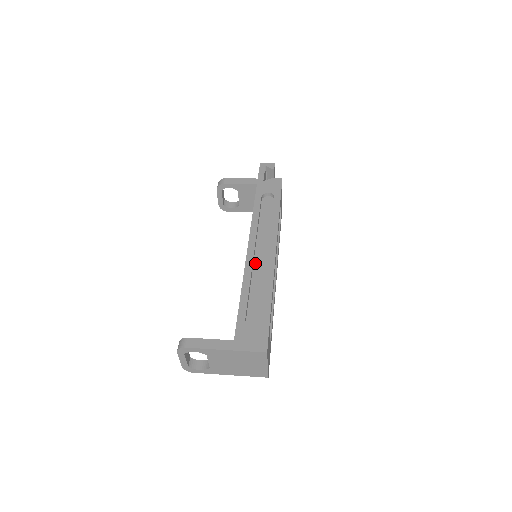
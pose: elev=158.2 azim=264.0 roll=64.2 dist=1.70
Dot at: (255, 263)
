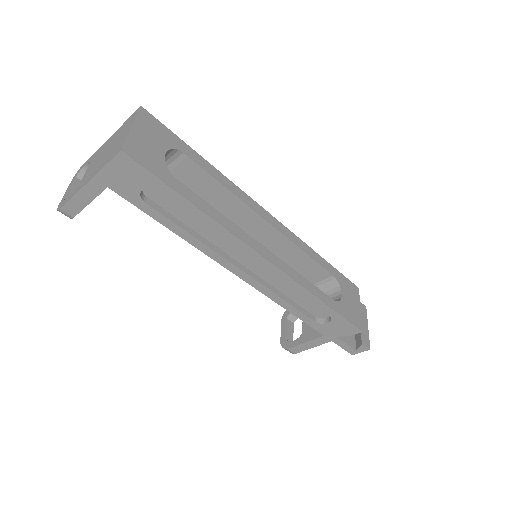
Dot at: occluded
